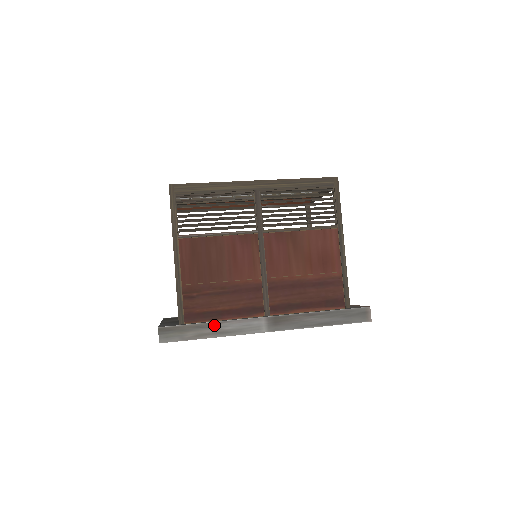
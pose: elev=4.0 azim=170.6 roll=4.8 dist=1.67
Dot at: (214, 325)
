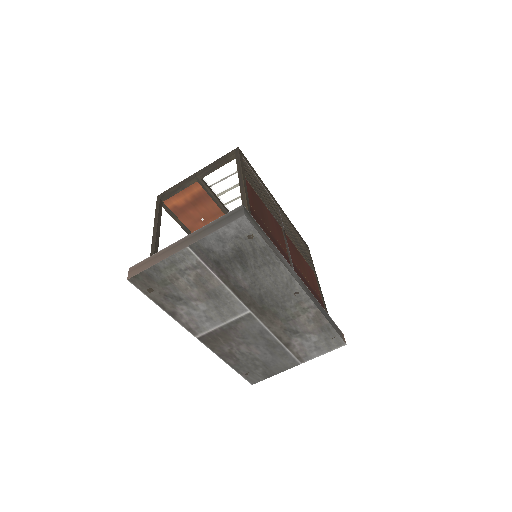
Dot at: (274, 246)
